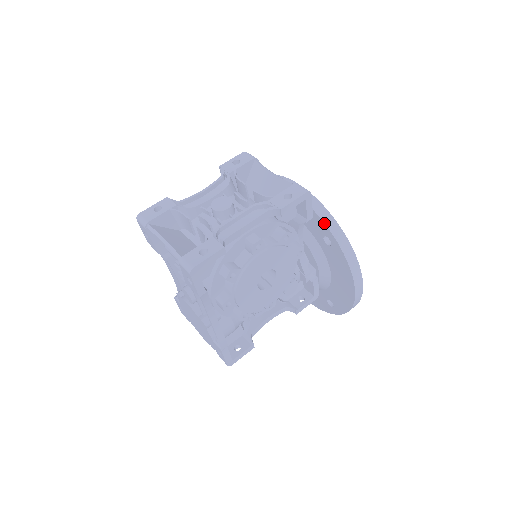
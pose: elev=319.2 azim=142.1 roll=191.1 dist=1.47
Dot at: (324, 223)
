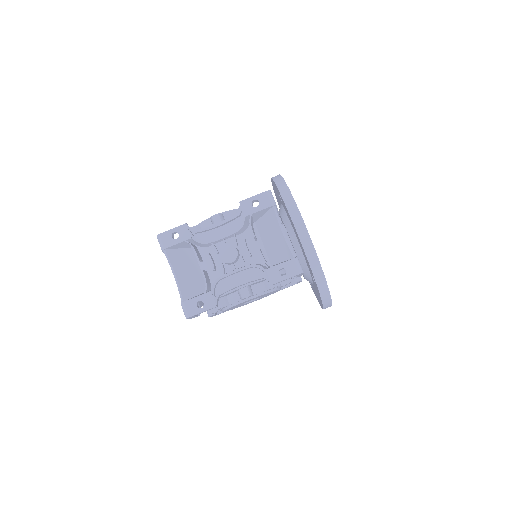
Dot at: (313, 275)
